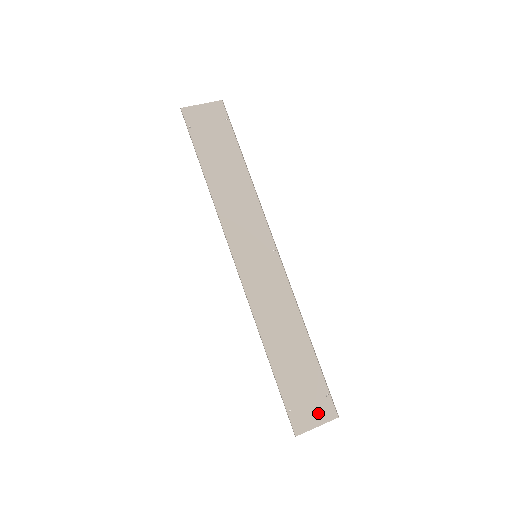
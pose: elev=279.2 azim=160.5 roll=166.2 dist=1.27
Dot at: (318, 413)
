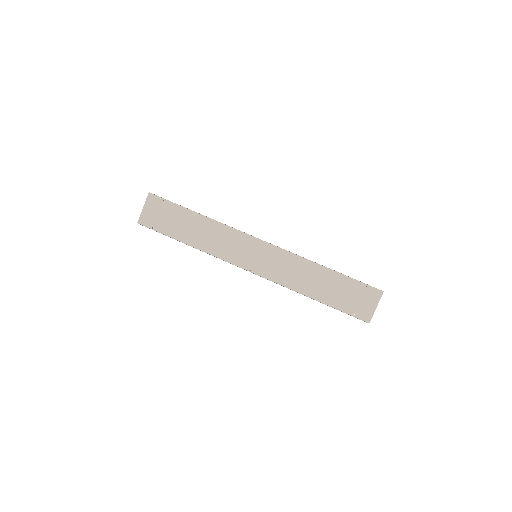
Dot at: (370, 300)
